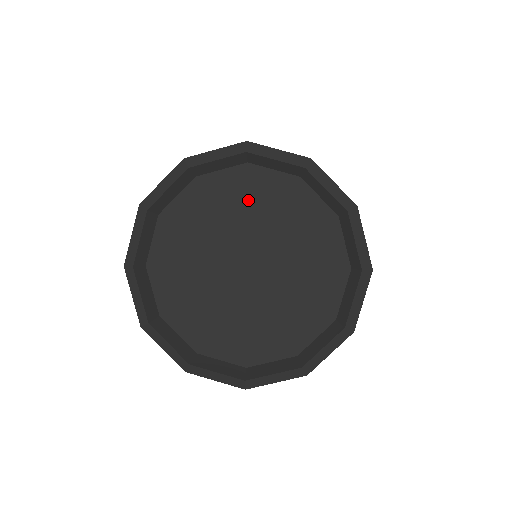
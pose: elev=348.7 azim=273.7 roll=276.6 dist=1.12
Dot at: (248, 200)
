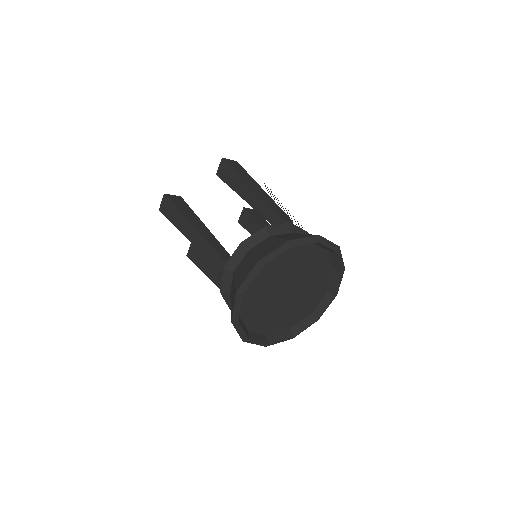
Dot at: (303, 260)
